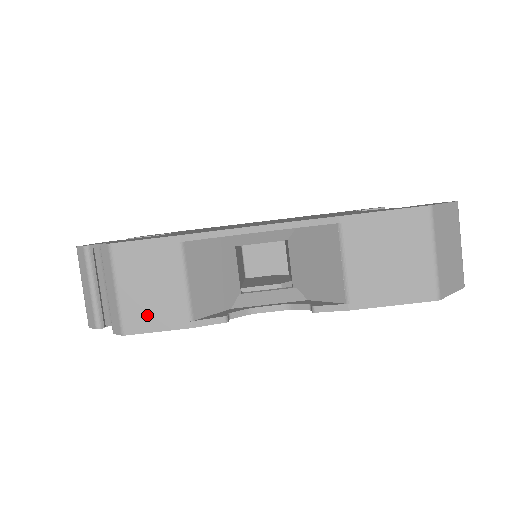
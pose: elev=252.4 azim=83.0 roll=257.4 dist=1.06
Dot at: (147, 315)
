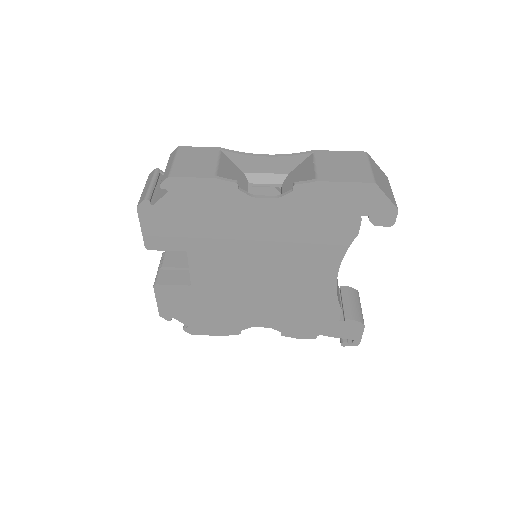
Dot at: (188, 171)
